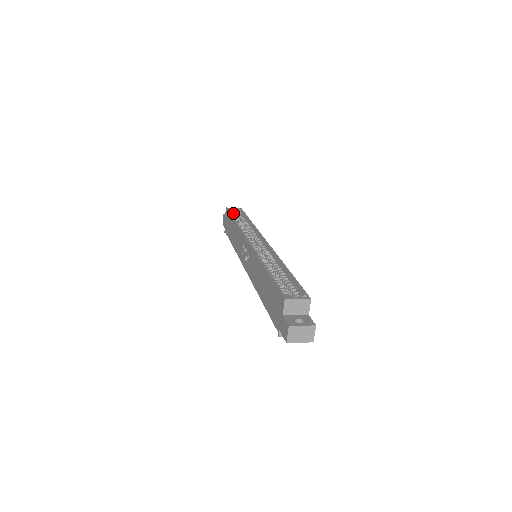
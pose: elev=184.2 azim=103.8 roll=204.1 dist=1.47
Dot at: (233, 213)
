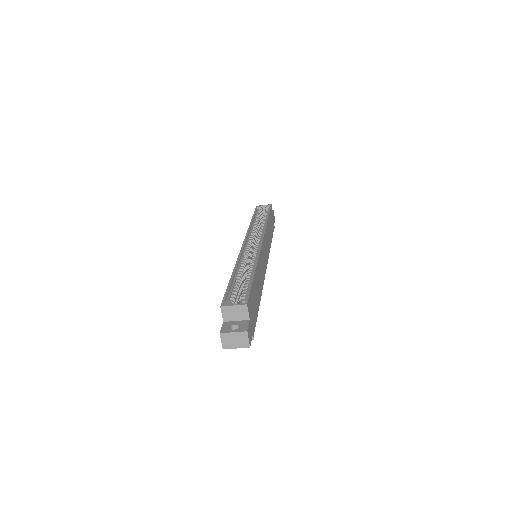
Dot at: (260, 211)
